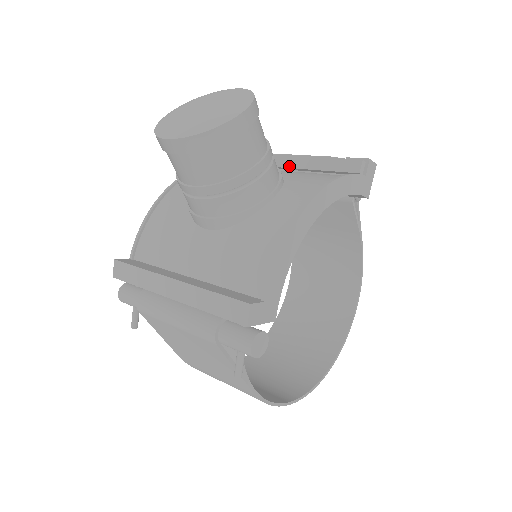
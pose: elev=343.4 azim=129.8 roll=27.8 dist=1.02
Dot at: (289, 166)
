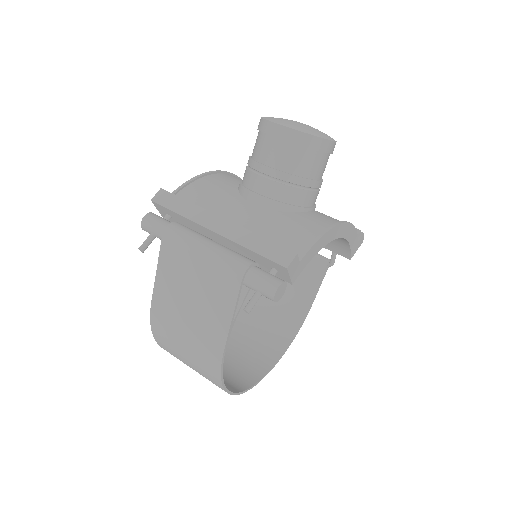
Dot at: occluded
